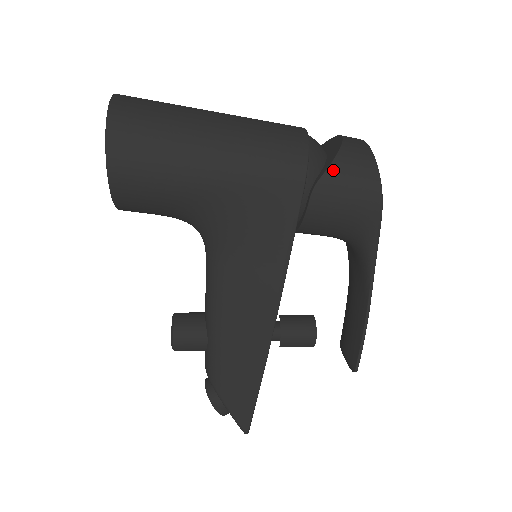
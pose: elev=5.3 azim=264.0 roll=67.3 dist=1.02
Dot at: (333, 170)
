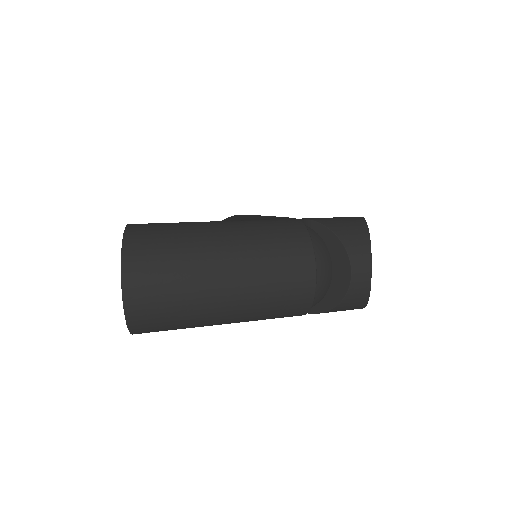
Dot at: occluded
